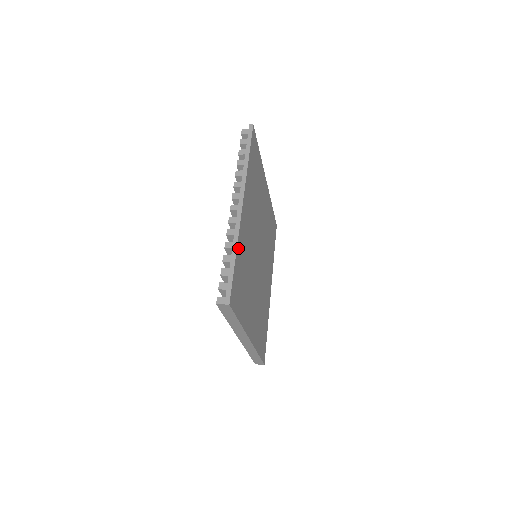
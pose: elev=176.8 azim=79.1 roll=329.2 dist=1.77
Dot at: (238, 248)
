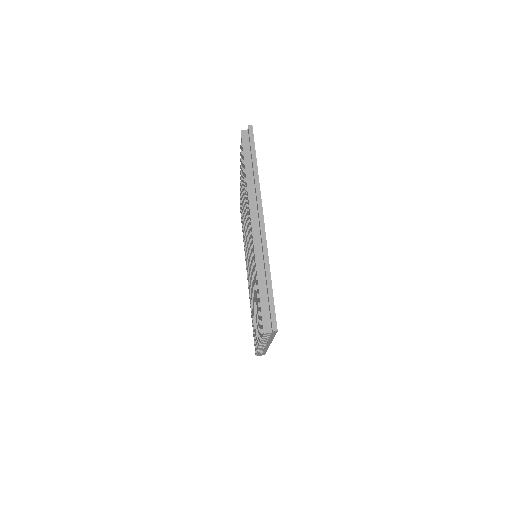
Dot at: occluded
